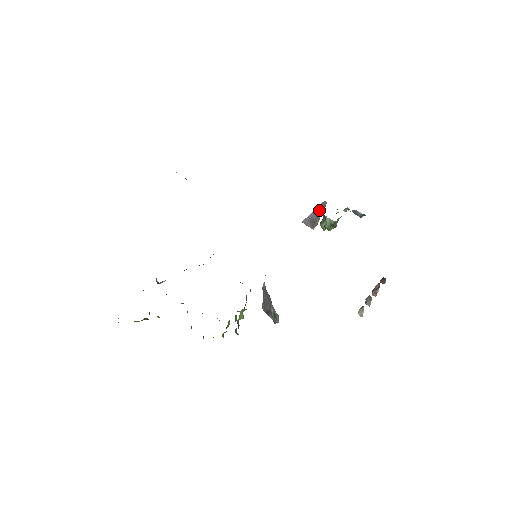
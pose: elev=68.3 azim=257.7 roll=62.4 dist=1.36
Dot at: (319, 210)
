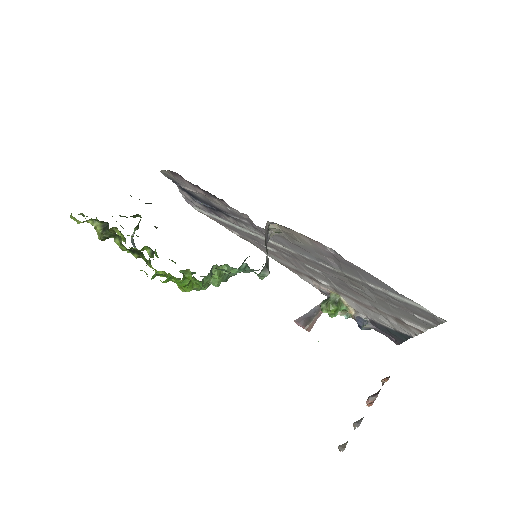
Dot at: (319, 308)
